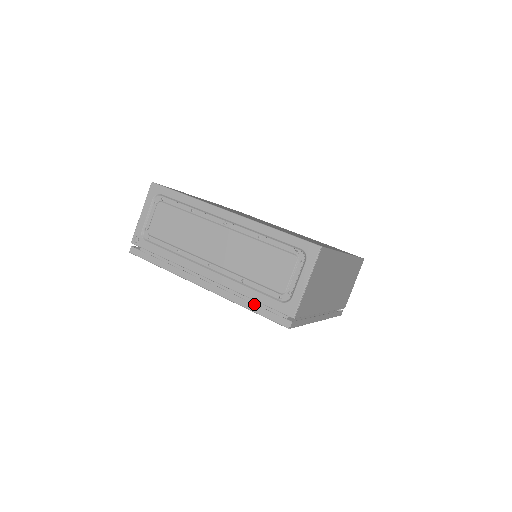
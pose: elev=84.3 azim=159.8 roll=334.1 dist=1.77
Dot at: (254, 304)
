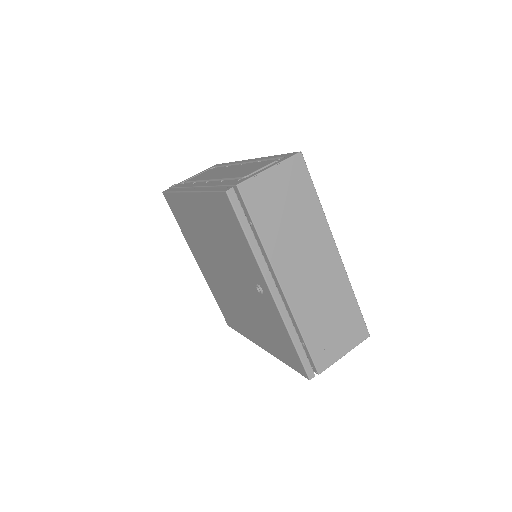
Dot at: (215, 188)
